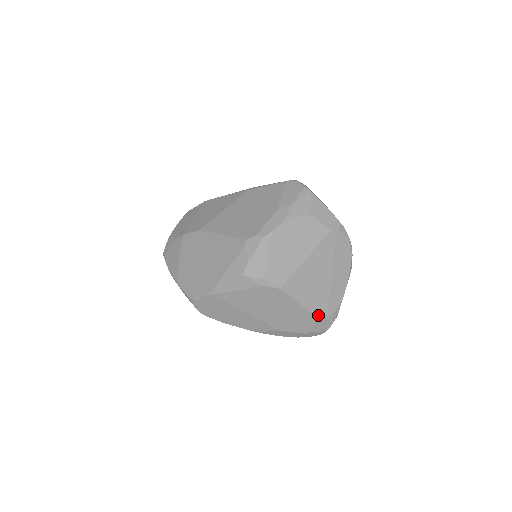
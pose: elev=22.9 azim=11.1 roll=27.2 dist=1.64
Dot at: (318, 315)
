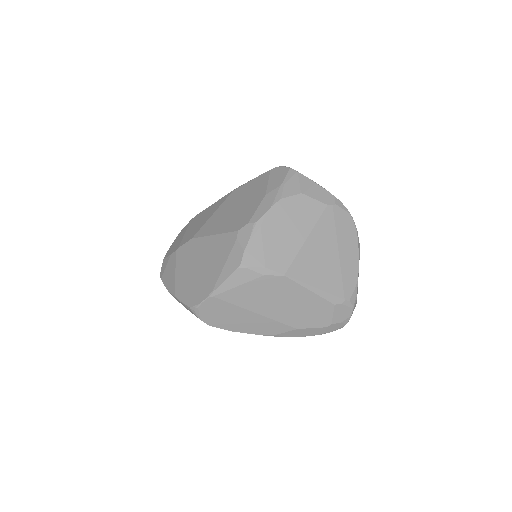
Dot at: (334, 301)
